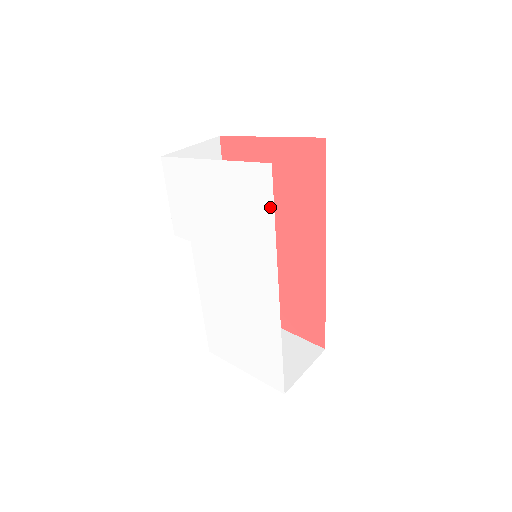
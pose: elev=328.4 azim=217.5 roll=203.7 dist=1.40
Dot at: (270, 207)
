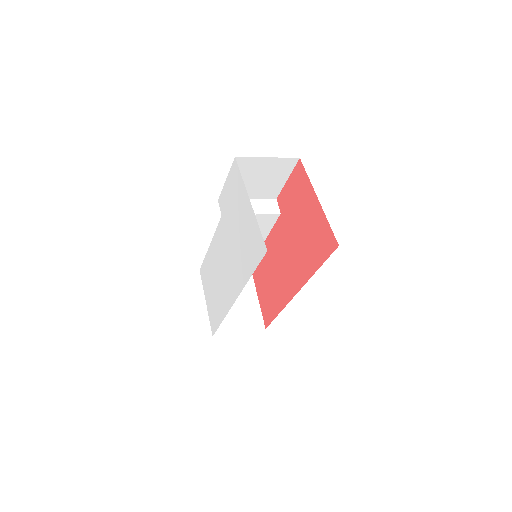
Dot at: (255, 265)
